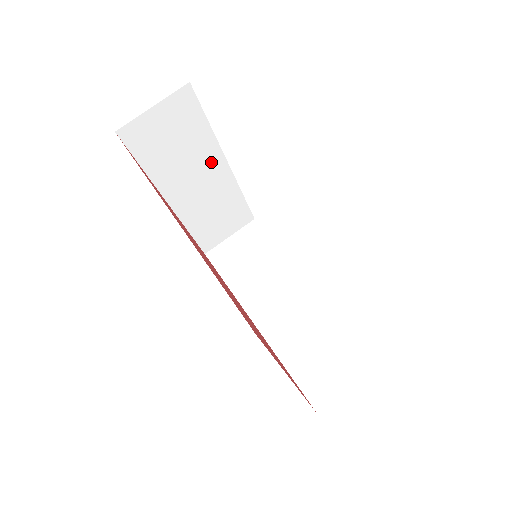
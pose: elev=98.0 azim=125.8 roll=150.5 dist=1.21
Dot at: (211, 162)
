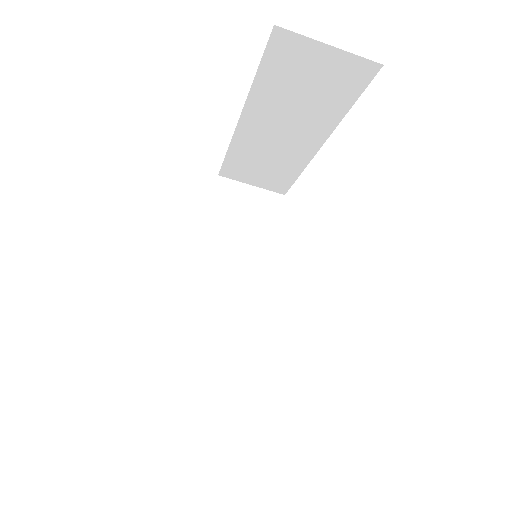
Dot at: (312, 131)
